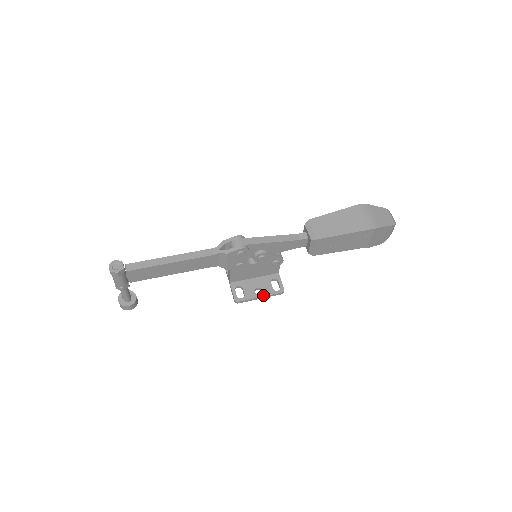
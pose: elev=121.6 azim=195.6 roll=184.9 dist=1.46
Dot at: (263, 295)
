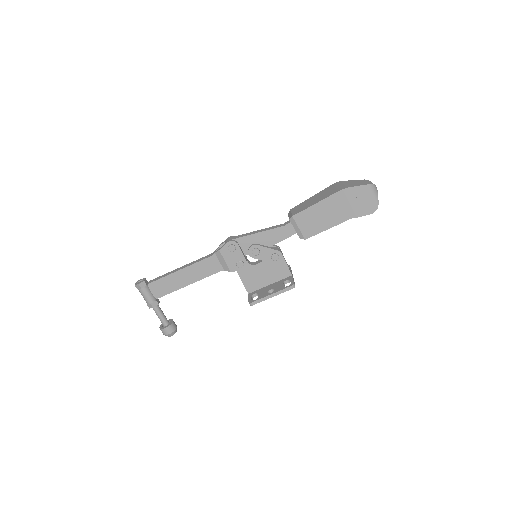
Dot at: (274, 292)
